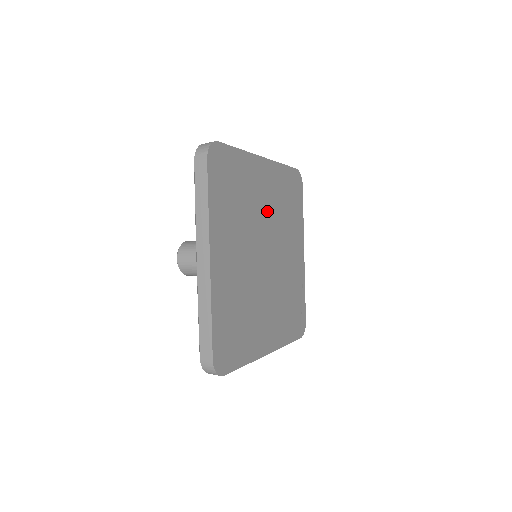
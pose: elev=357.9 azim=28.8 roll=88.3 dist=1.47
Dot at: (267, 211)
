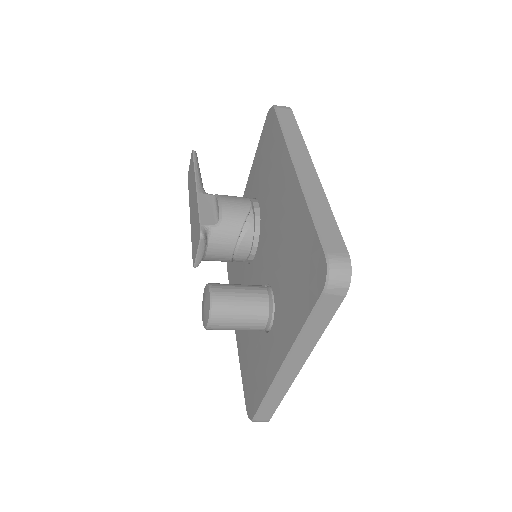
Dot at: occluded
